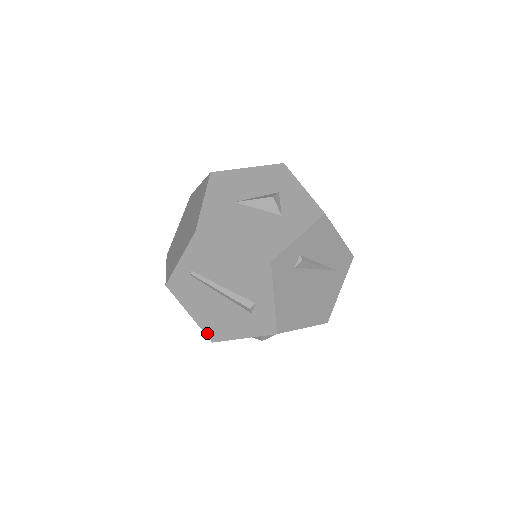
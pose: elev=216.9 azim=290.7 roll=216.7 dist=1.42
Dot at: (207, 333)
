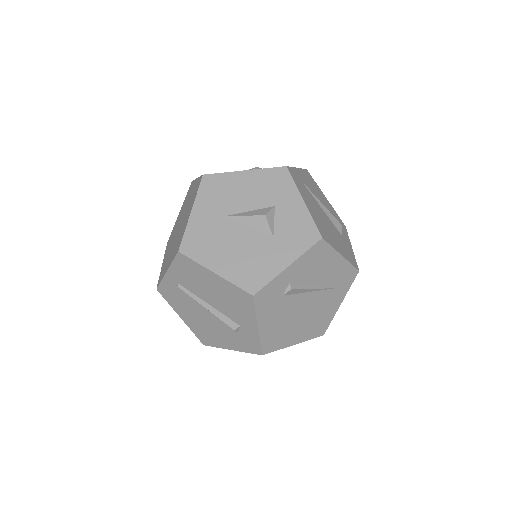
Dot at: (198, 337)
